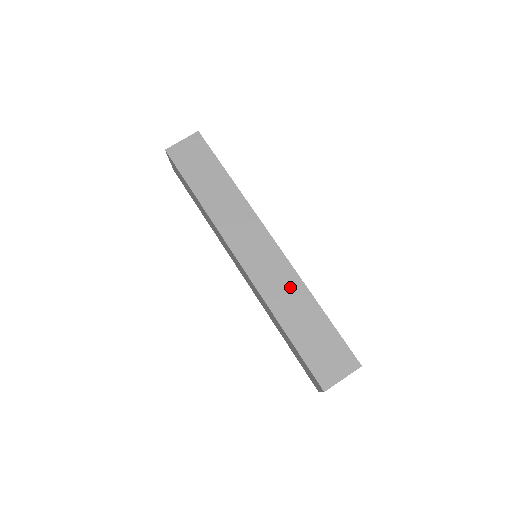
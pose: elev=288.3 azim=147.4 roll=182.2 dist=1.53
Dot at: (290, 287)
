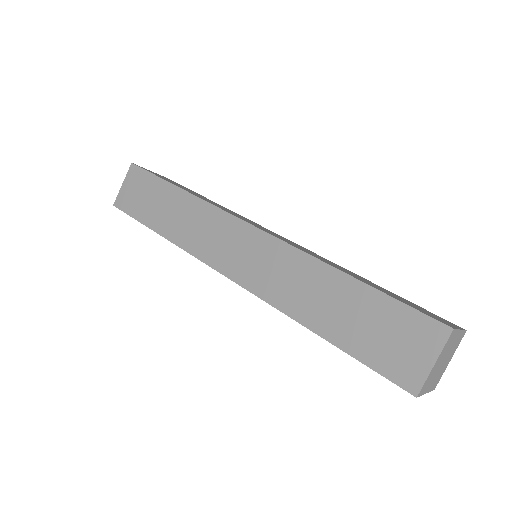
Dot at: (298, 272)
